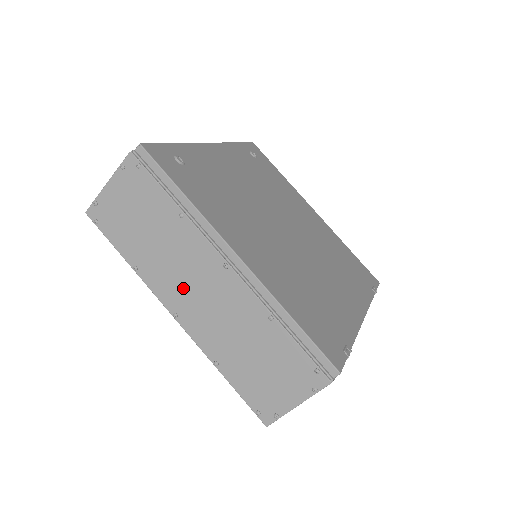
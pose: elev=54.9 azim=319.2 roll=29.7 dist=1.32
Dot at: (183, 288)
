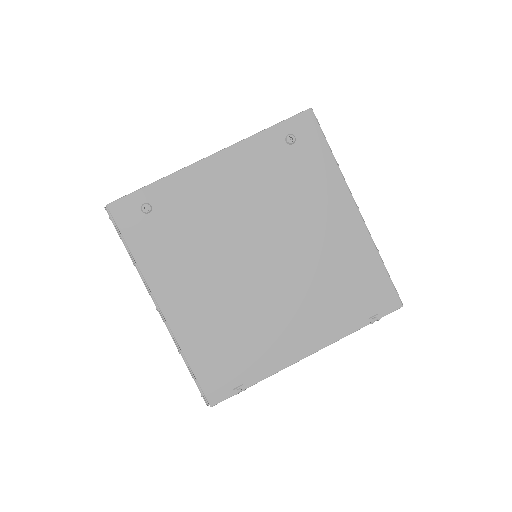
Dot at: occluded
